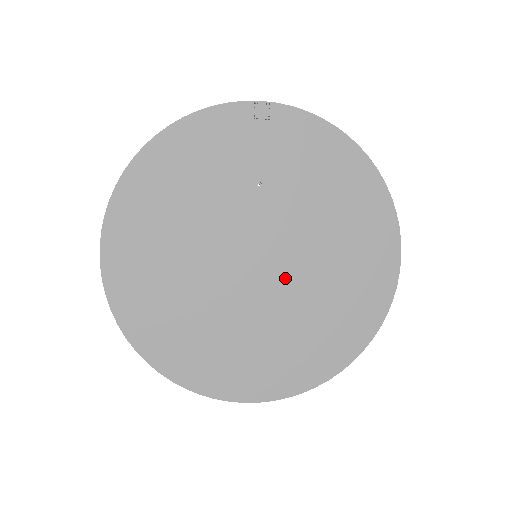
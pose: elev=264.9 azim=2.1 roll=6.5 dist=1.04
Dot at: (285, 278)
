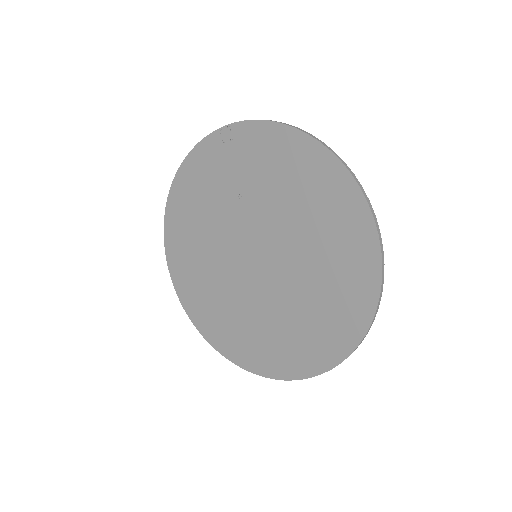
Dot at: (280, 272)
